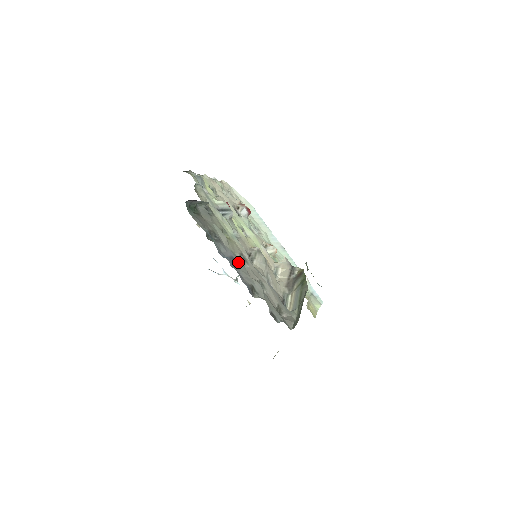
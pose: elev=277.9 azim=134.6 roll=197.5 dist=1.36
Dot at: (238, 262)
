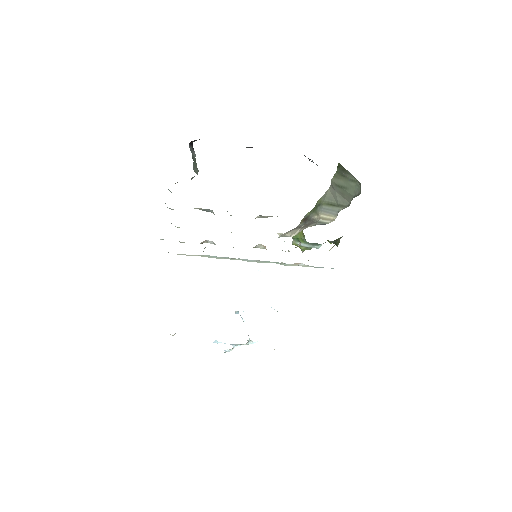
Dot at: occluded
